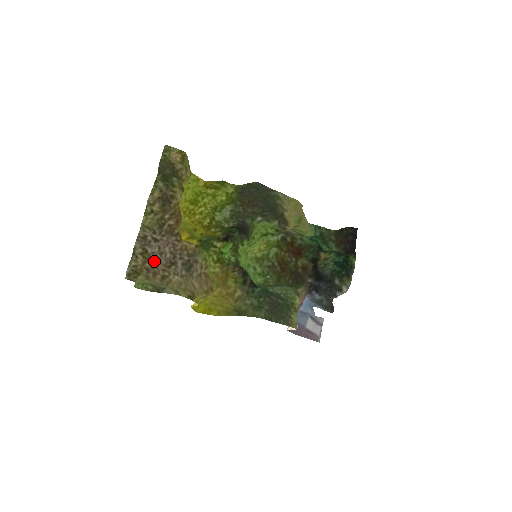
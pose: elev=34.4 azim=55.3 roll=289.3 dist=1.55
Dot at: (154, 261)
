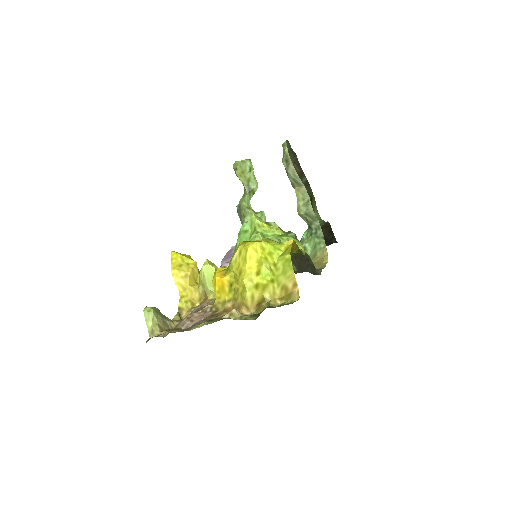
Dot at: (178, 325)
